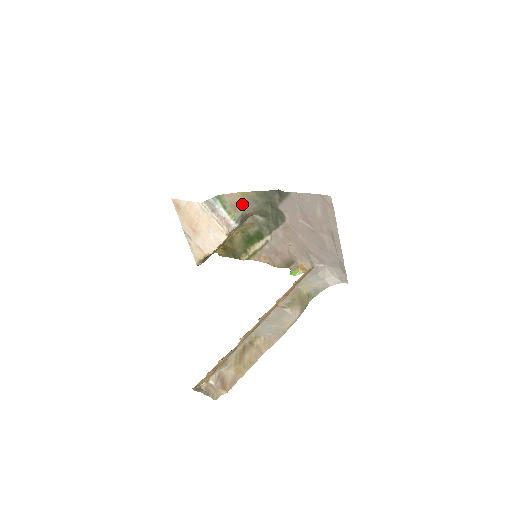
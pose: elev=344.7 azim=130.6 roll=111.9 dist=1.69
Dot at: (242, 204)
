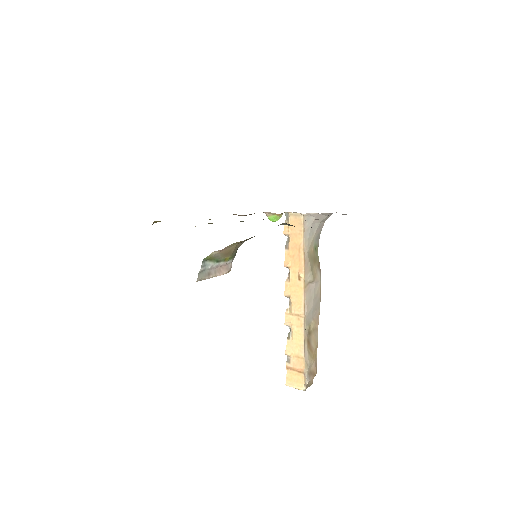
Dot at: (237, 246)
